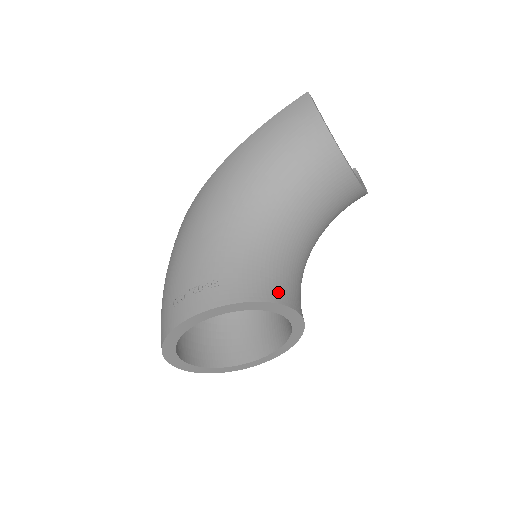
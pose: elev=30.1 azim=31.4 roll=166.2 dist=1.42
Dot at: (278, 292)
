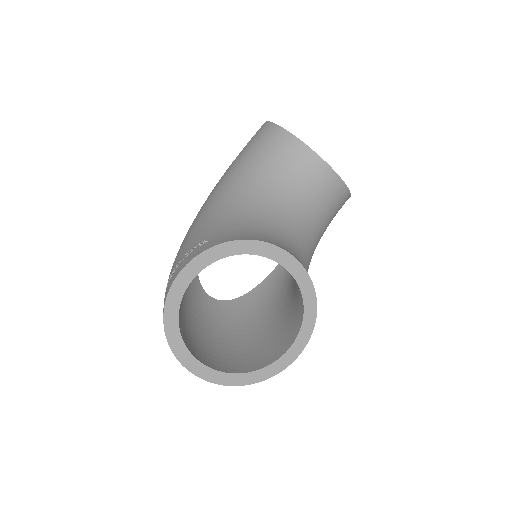
Dot at: (269, 240)
